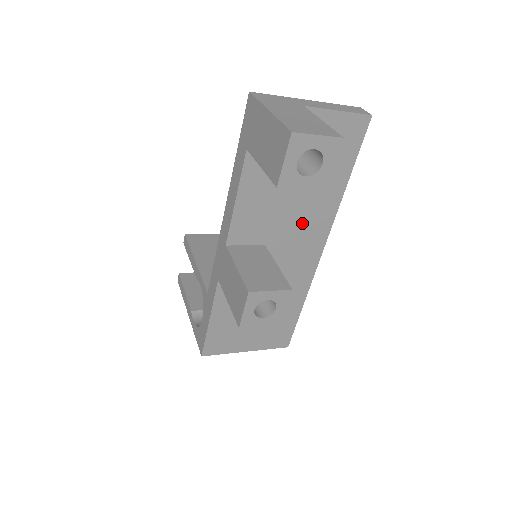
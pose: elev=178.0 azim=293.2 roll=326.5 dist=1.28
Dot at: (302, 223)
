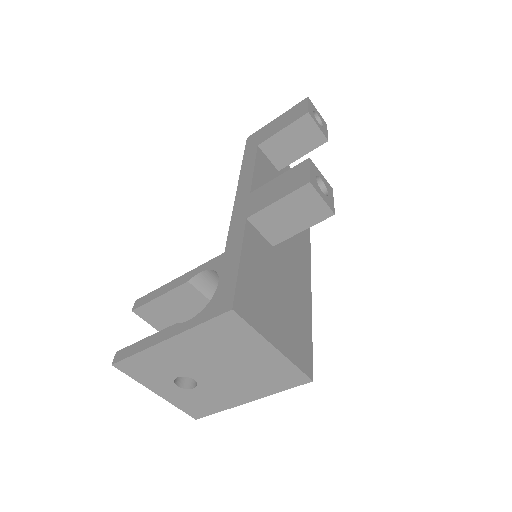
Dot at: occluded
